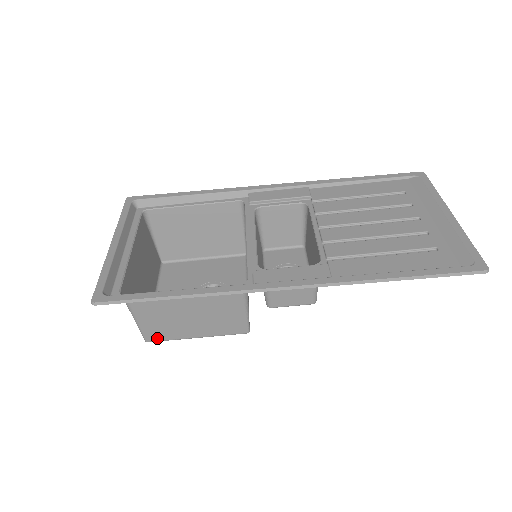
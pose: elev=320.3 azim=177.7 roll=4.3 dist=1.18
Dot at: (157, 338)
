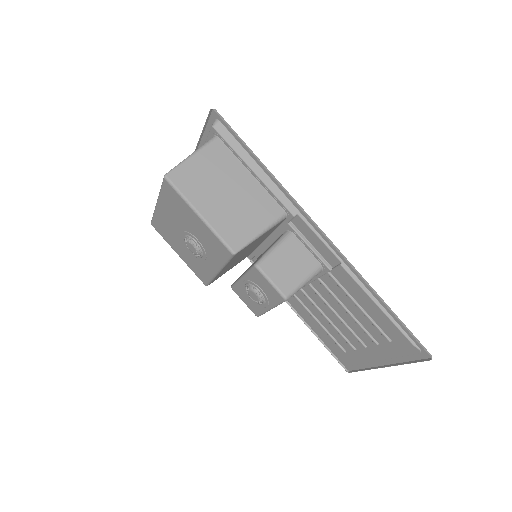
Dot at: (178, 181)
